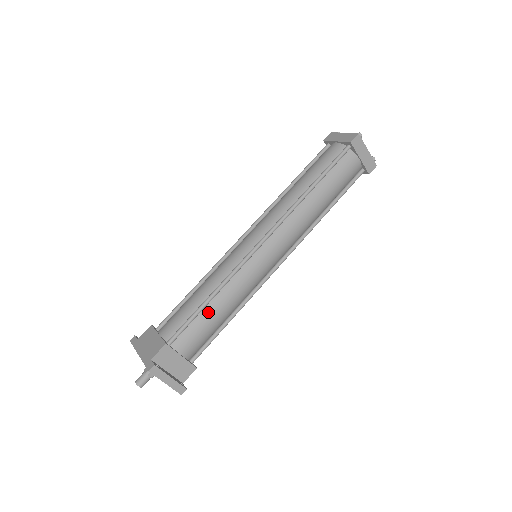
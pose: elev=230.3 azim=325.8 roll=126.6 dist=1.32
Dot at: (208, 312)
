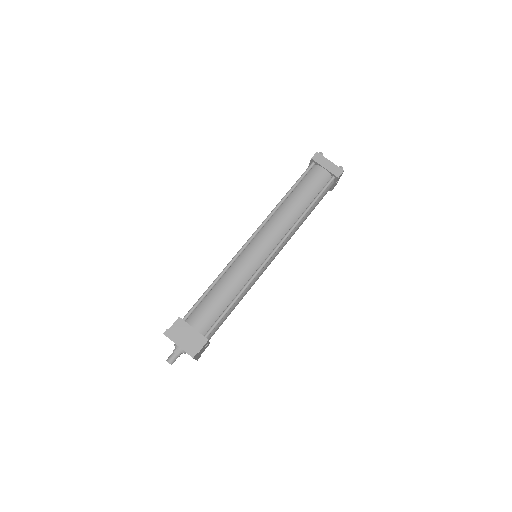
Dot at: (213, 294)
